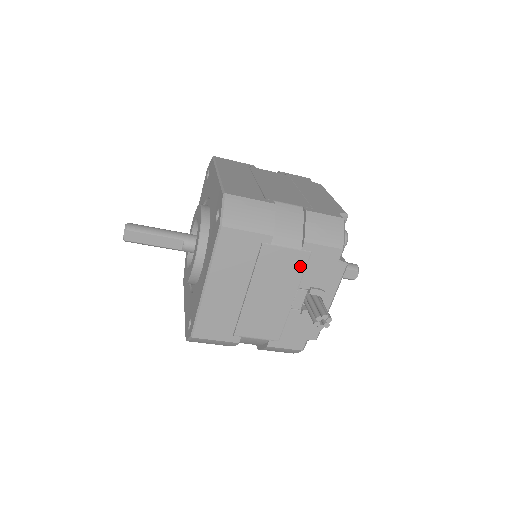
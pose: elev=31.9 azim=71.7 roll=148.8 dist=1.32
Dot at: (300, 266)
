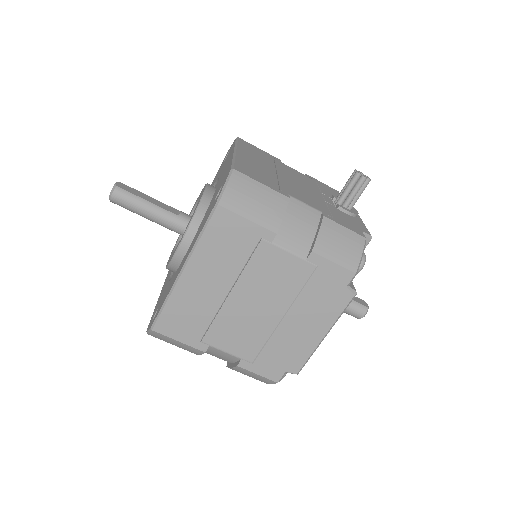
Dot at: (313, 183)
